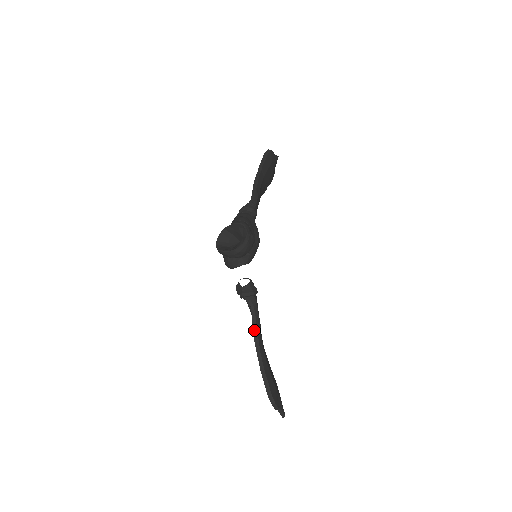
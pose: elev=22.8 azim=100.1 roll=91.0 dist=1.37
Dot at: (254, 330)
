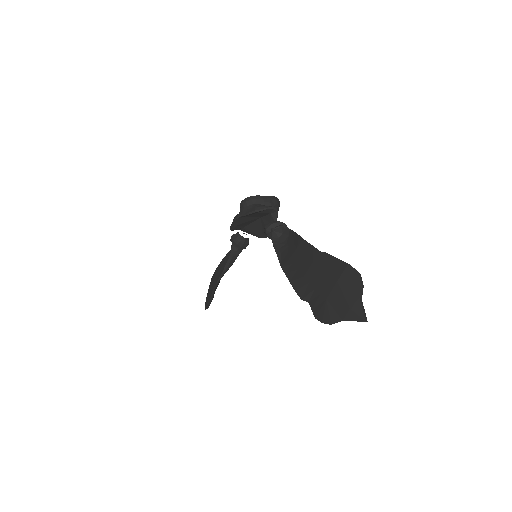
Dot at: occluded
